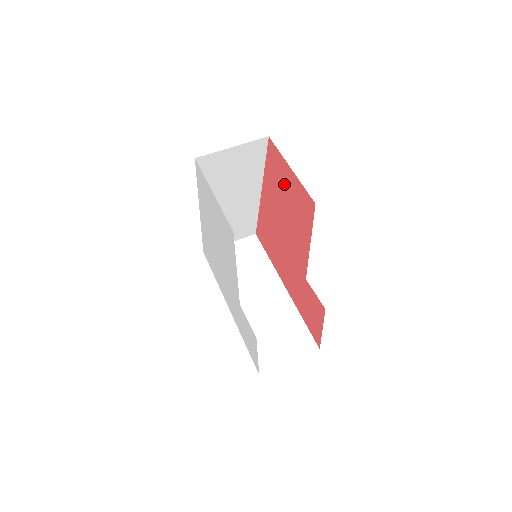
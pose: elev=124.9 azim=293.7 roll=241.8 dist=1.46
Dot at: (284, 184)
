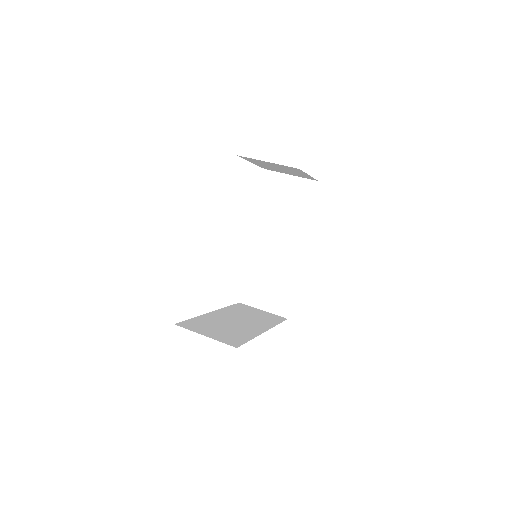
Dot at: occluded
